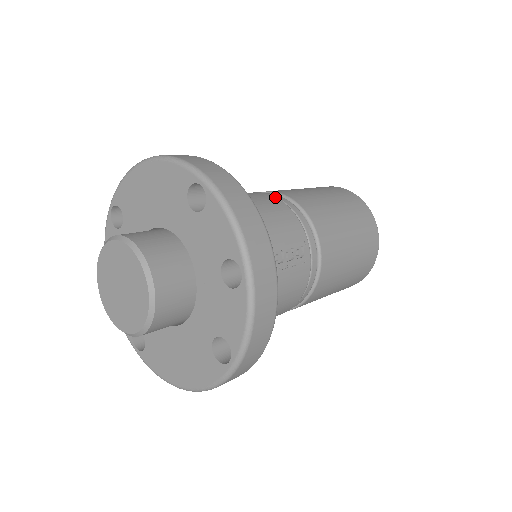
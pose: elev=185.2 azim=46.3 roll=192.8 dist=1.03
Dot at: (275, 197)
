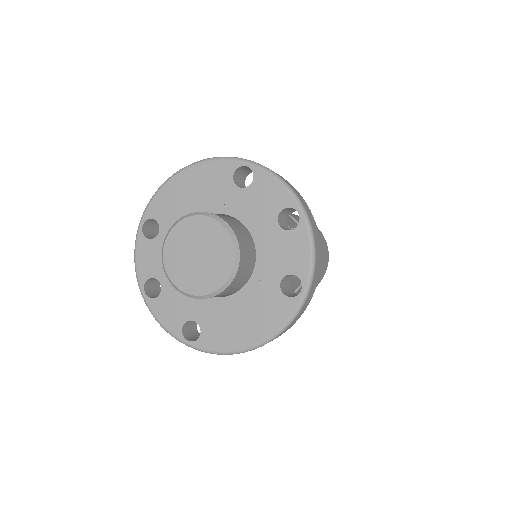
Dot at: occluded
